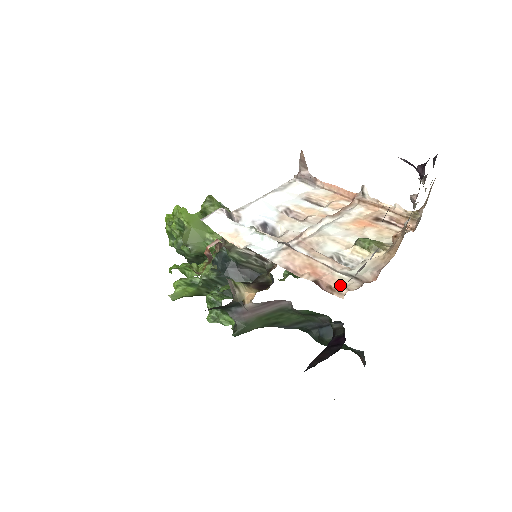
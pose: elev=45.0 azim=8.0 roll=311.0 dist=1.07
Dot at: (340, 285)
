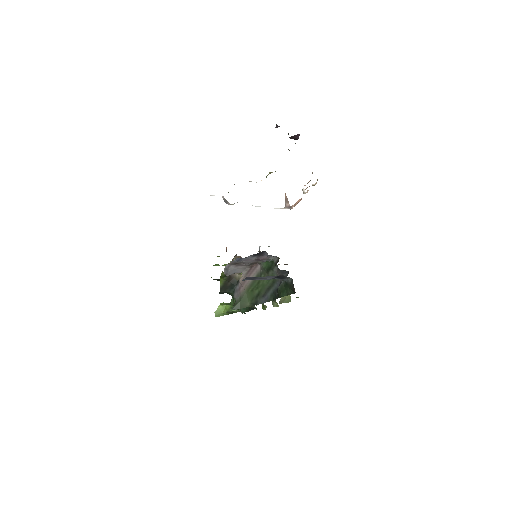
Dot at: occluded
